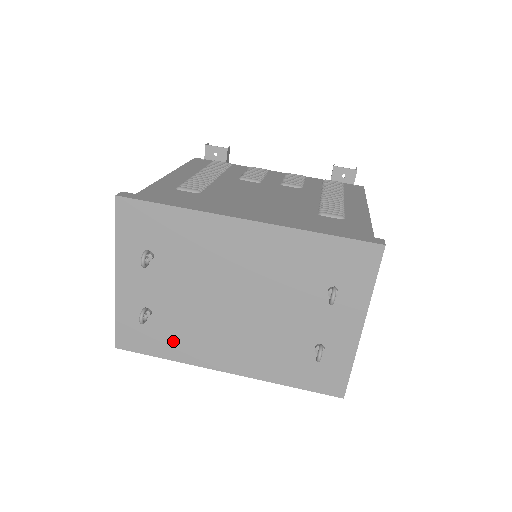
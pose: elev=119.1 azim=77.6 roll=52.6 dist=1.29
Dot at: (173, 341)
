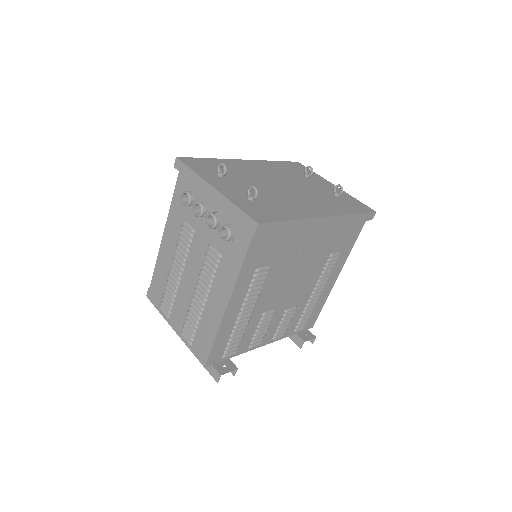
Dot at: (282, 209)
